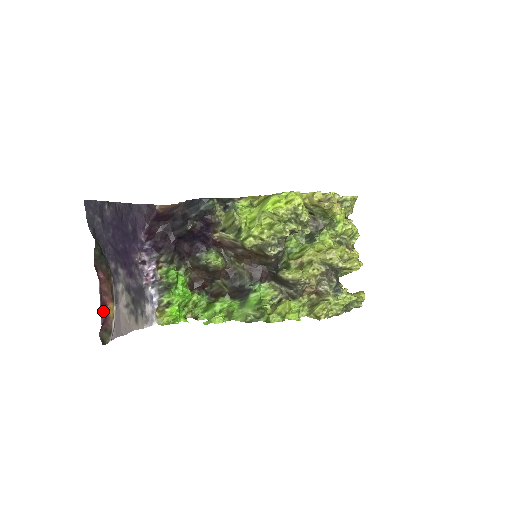
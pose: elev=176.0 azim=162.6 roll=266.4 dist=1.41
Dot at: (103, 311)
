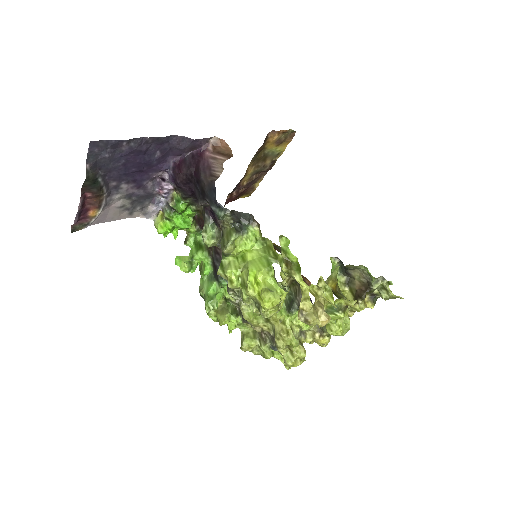
Dot at: (83, 213)
